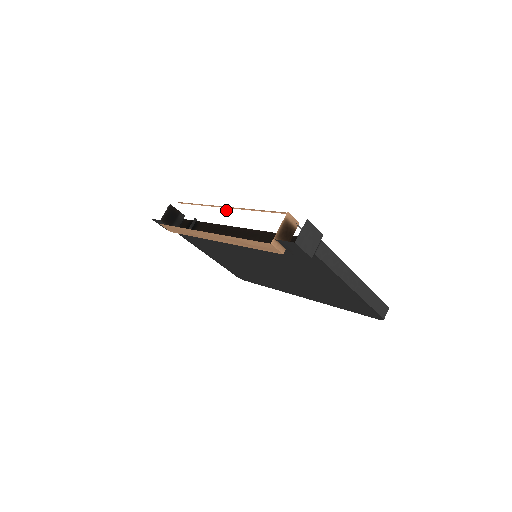
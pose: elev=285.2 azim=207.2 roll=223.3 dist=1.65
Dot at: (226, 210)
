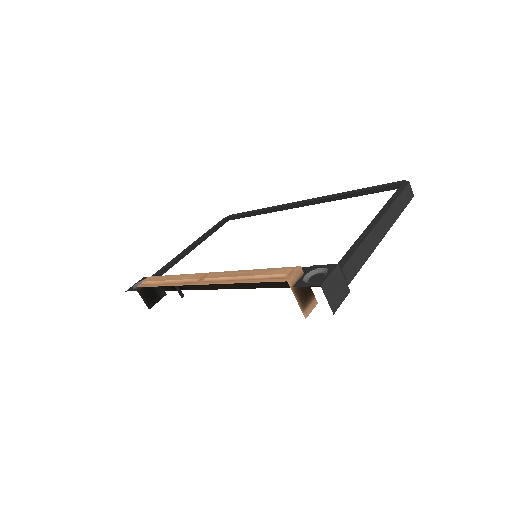
Dot at: (202, 276)
